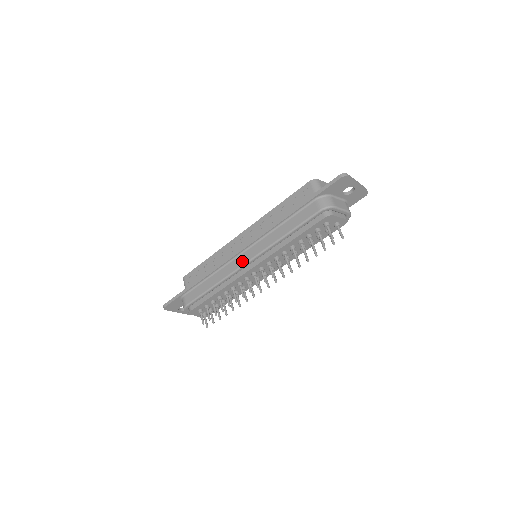
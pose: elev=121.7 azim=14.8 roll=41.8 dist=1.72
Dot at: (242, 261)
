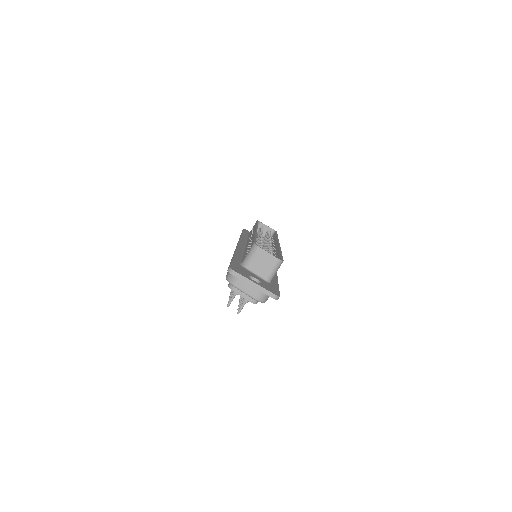
Dot at: occluded
